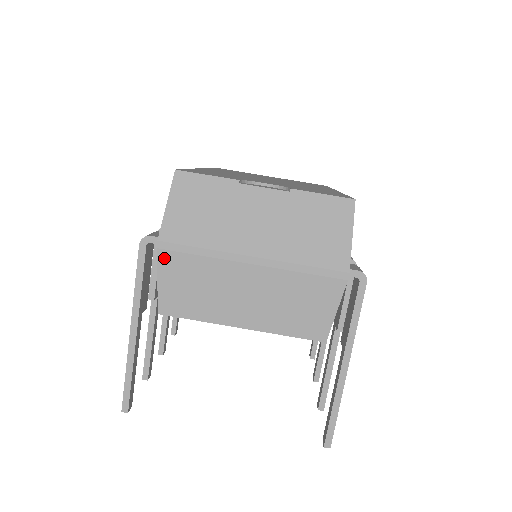
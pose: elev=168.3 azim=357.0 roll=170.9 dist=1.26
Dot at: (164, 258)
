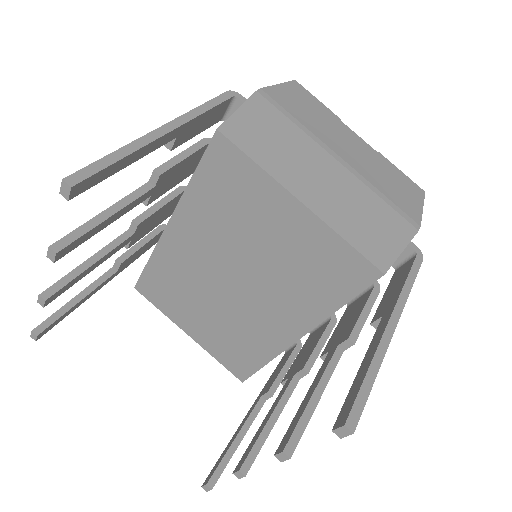
Dot at: (258, 100)
